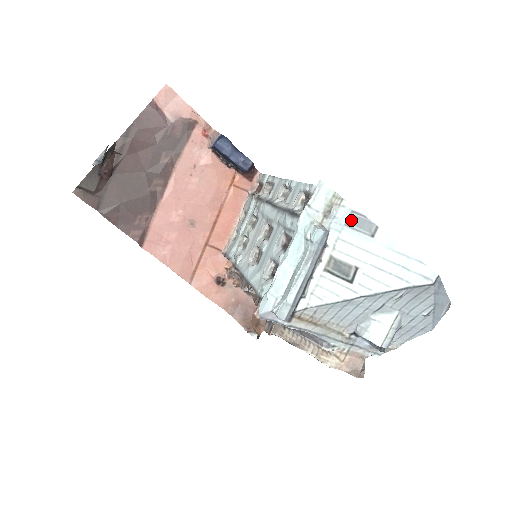
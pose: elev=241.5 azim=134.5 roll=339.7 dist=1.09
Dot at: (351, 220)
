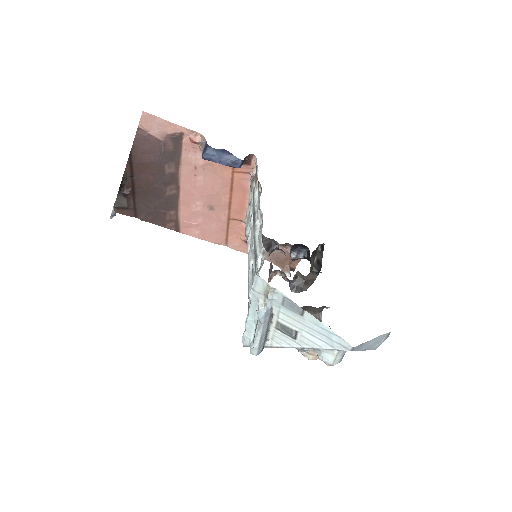
Dot at: (284, 303)
